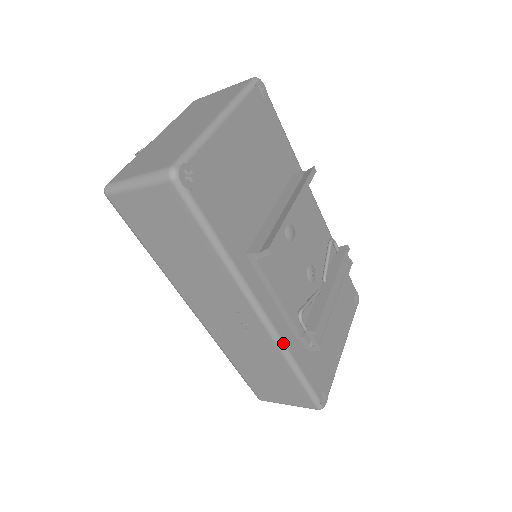
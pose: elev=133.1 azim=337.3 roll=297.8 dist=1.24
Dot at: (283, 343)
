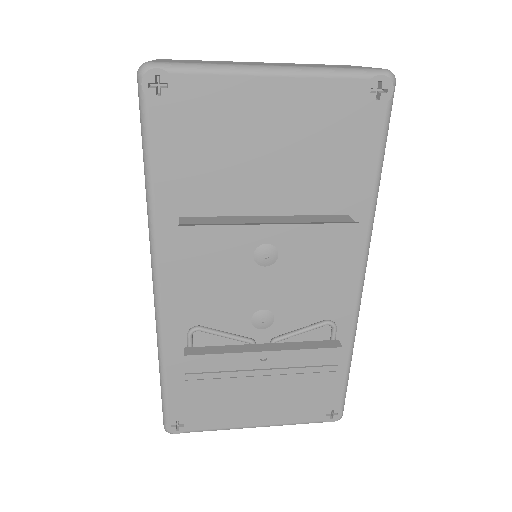
Dot at: (161, 332)
